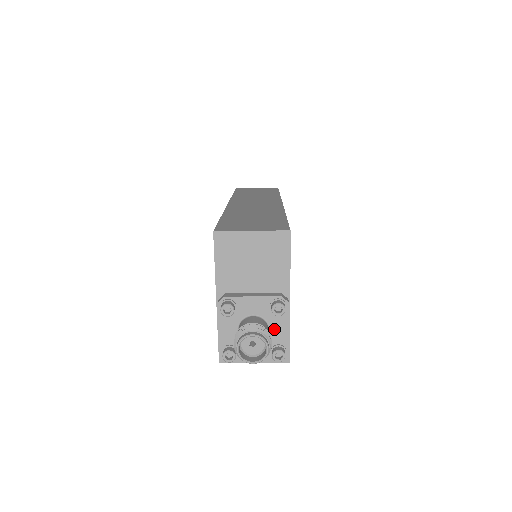
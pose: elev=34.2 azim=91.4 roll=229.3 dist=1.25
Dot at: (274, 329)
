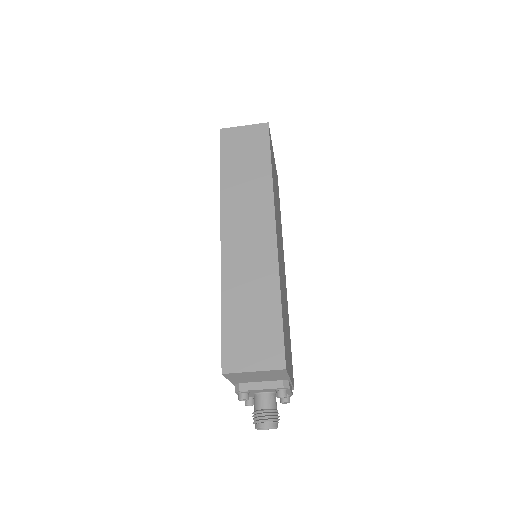
Dot at: occluded
